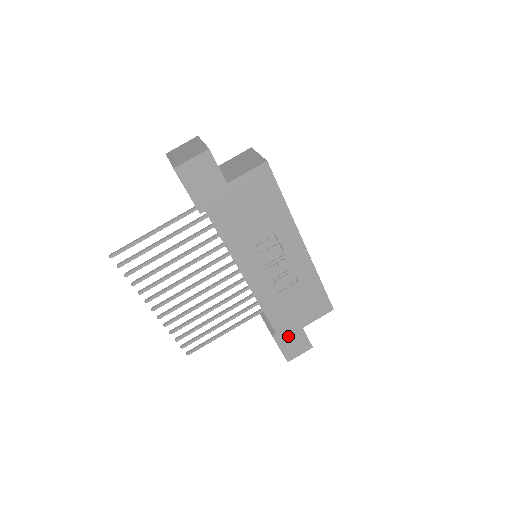
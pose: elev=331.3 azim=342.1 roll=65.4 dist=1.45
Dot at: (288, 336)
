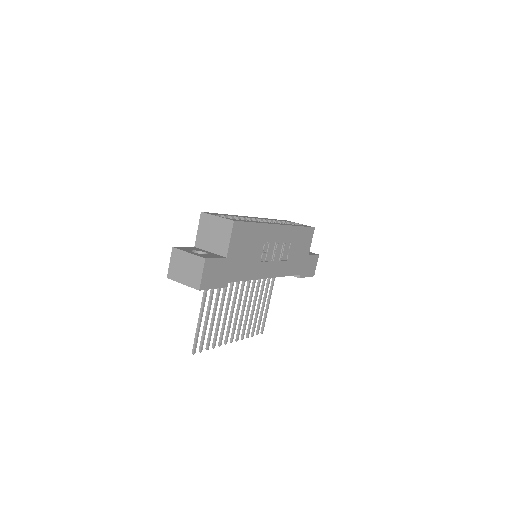
Dot at: (305, 267)
